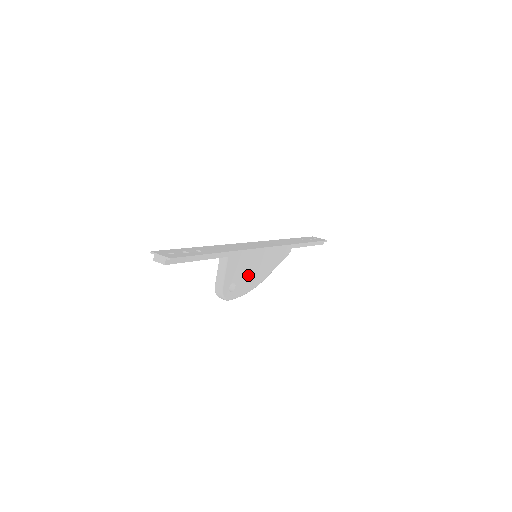
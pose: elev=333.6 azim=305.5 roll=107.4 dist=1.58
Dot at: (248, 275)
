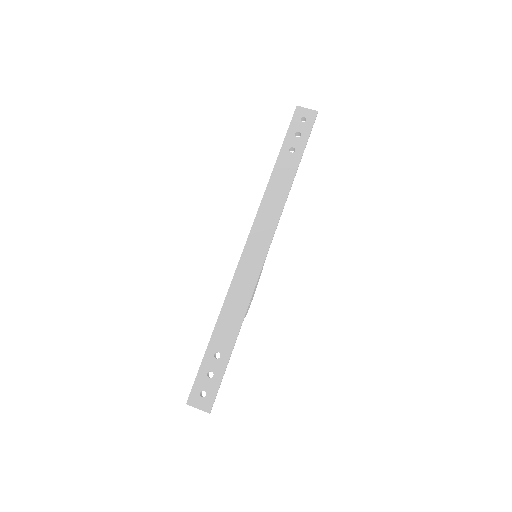
Dot at: occluded
